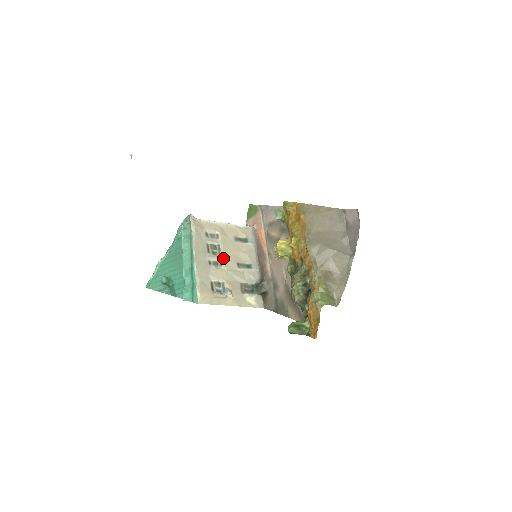
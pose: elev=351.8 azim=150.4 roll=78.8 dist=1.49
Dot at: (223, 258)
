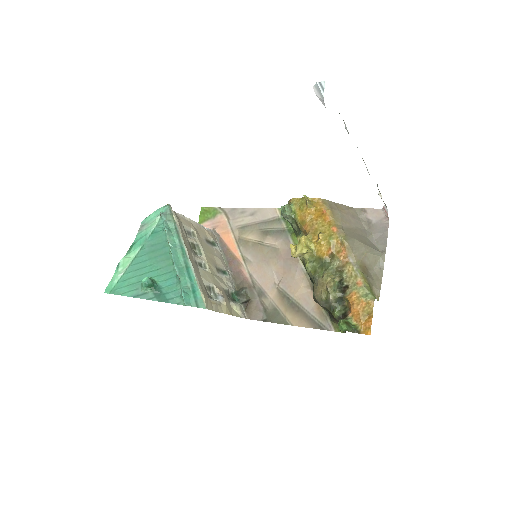
Dot at: (206, 259)
